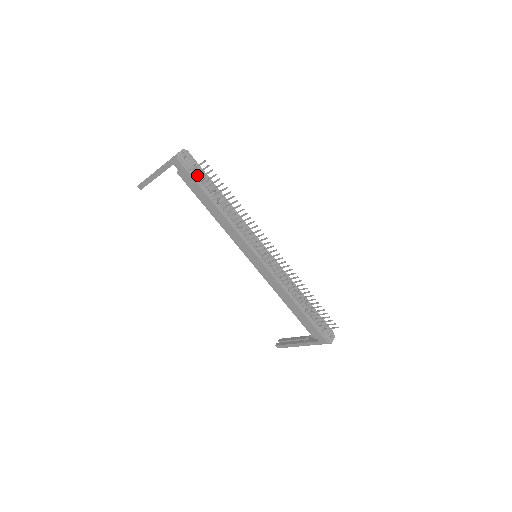
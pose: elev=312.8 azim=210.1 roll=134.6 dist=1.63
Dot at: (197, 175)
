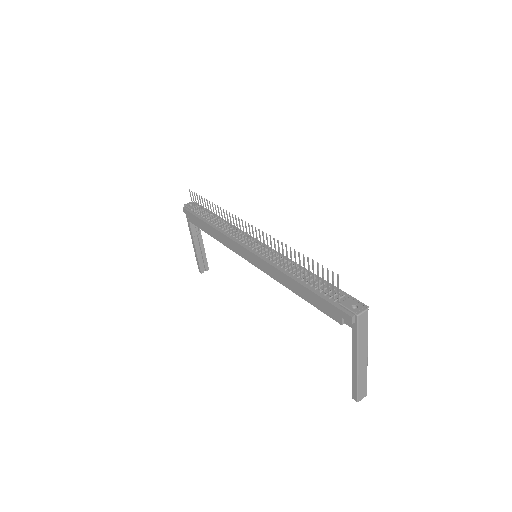
Dot at: (198, 212)
